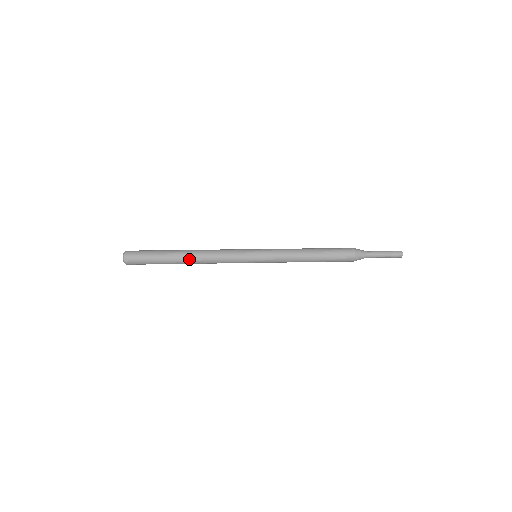
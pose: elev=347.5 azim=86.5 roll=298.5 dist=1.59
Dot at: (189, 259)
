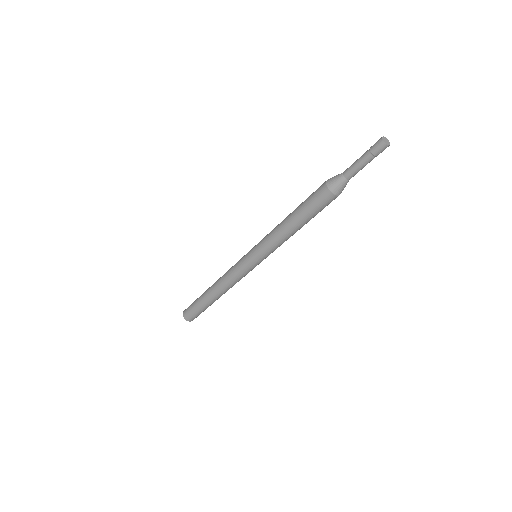
Dot at: (213, 285)
